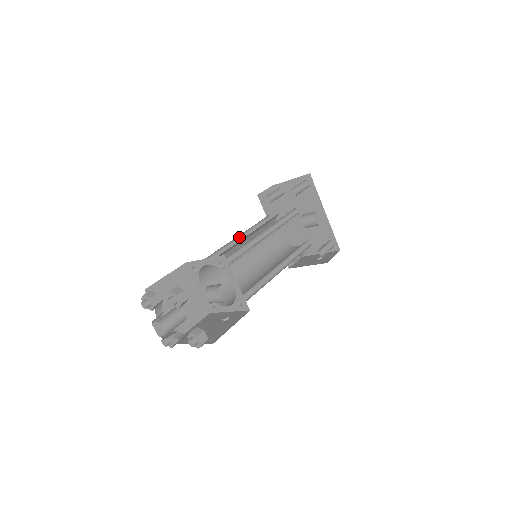
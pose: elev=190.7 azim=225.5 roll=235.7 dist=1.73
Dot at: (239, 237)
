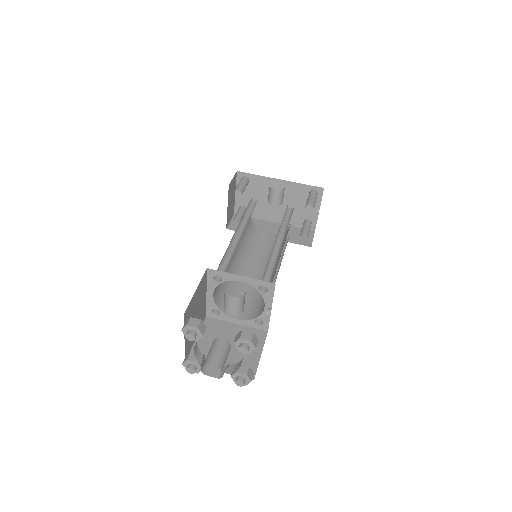
Dot at: occluded
